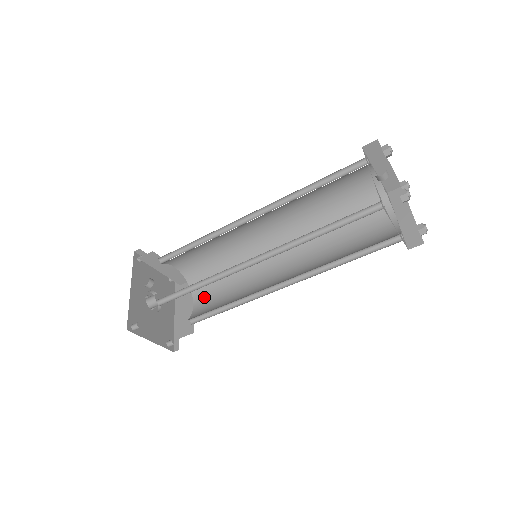
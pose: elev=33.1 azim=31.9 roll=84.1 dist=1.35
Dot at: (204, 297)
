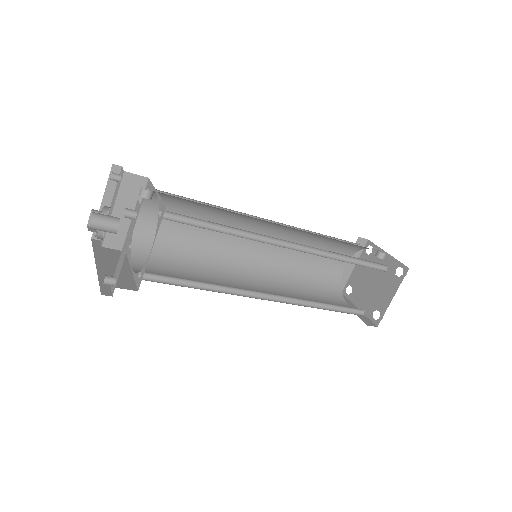
Dot at: (150, 269)
